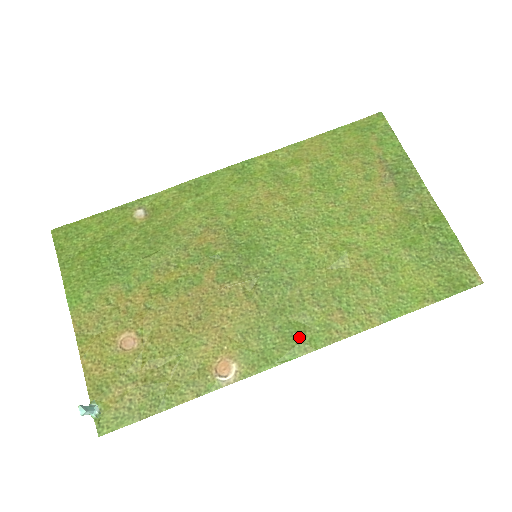
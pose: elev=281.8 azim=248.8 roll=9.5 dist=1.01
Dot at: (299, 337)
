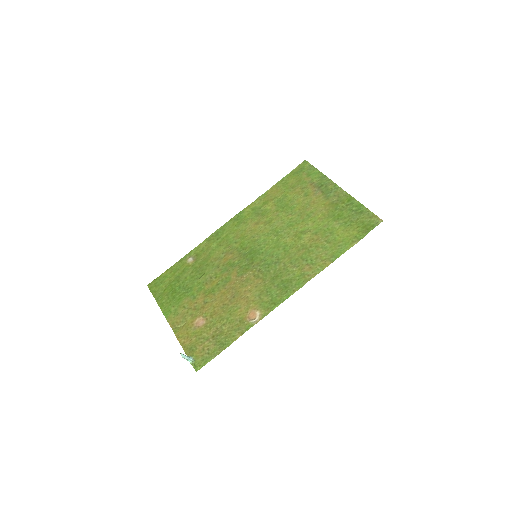
Dot at: (289, 286)
